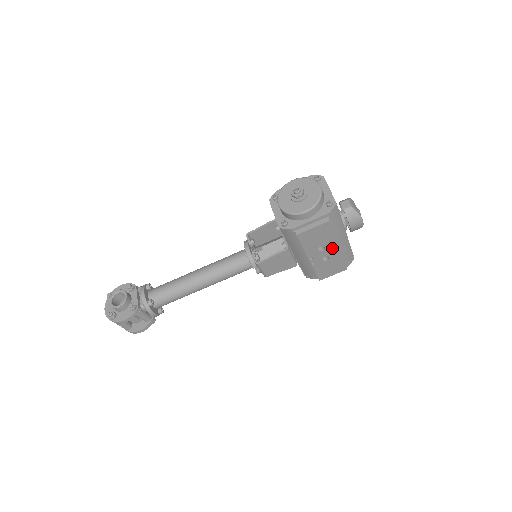
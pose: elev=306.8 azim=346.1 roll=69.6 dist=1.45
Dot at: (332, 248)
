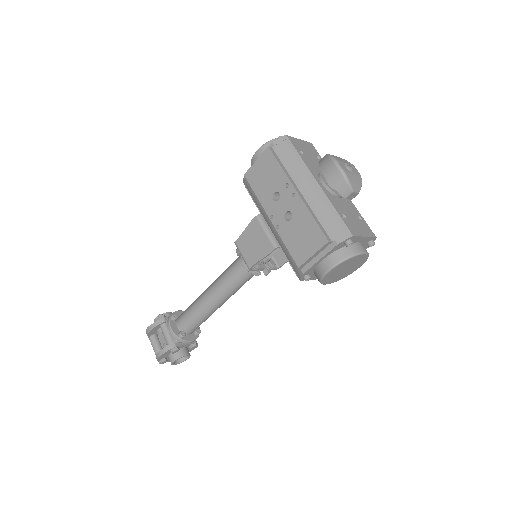
Dot at: (289, 195)
